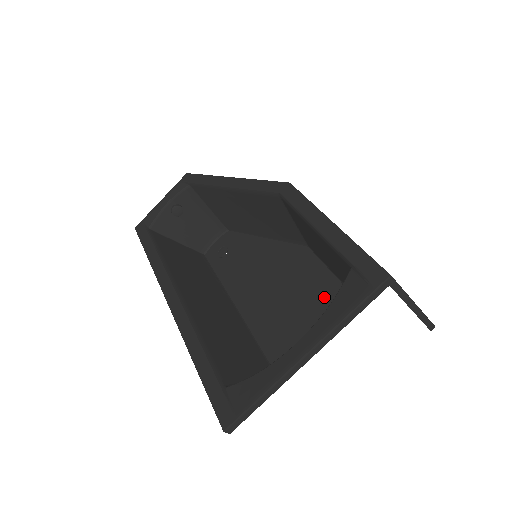
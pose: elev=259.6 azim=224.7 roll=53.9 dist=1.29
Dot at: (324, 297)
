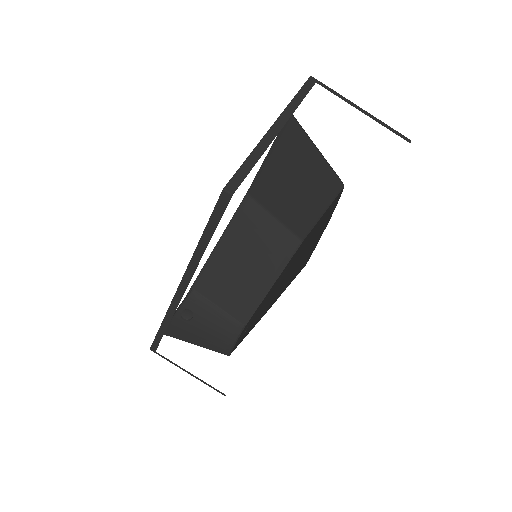
Dot at: occluded
